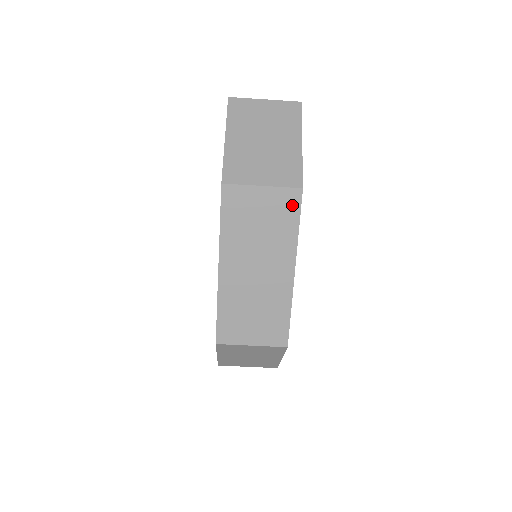
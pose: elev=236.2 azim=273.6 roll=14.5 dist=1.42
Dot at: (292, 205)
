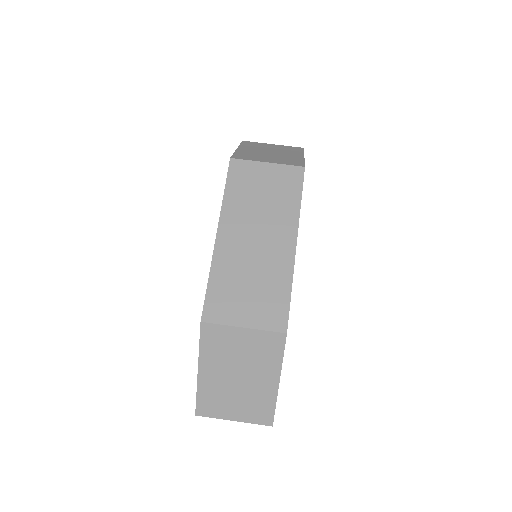
Dot at: (295, 180)
